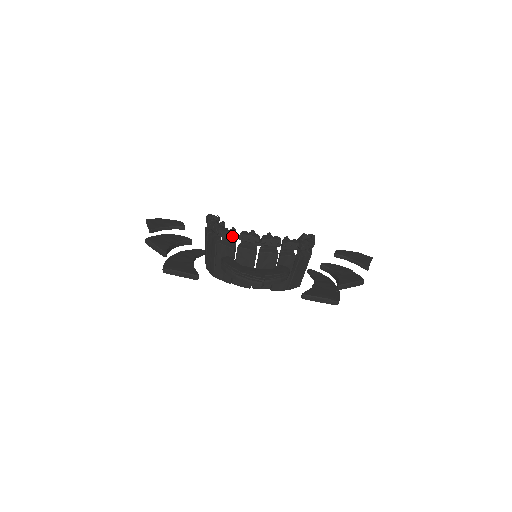
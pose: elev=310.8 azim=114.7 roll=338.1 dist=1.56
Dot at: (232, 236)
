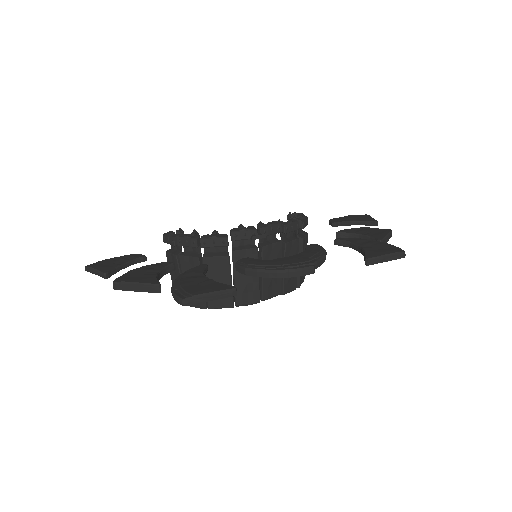
Dot at: (222, 239)
